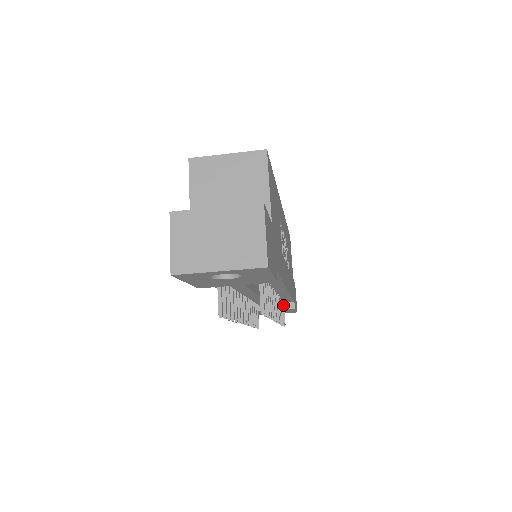
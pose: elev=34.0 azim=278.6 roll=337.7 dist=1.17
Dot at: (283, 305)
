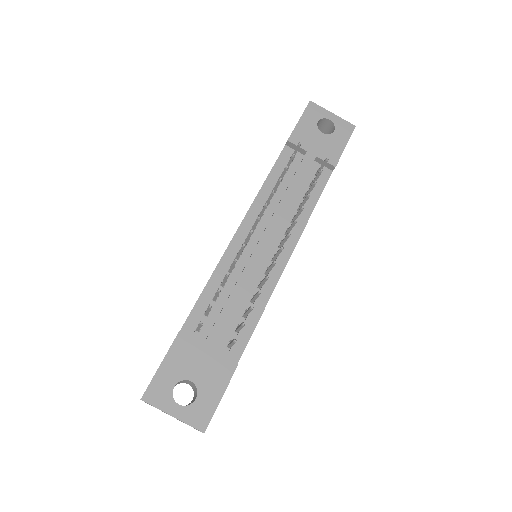
Dot at: occluded
